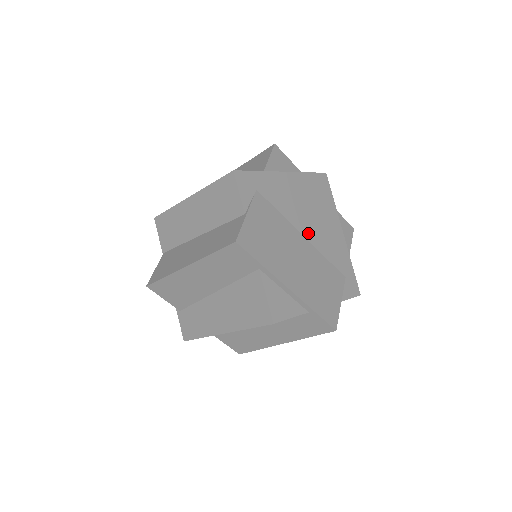
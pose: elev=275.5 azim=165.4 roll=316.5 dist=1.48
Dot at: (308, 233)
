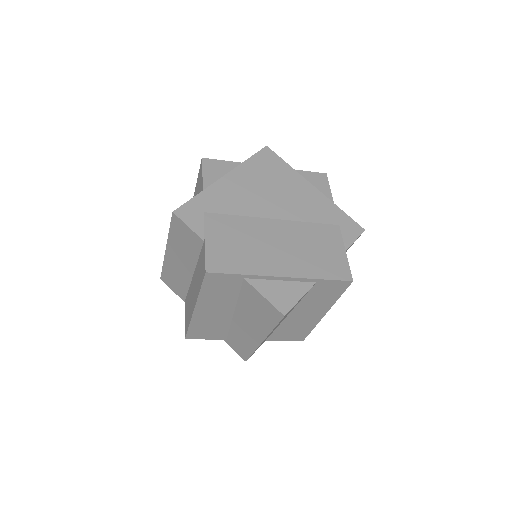
Dot at: (277, 213)
